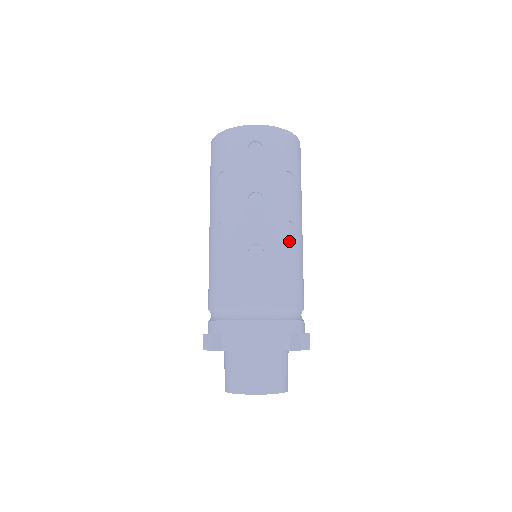
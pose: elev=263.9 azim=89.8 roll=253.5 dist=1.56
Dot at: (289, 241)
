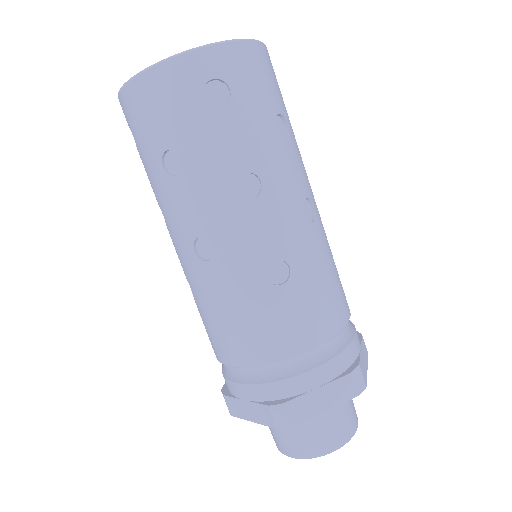
Dot at: (314, 231)
